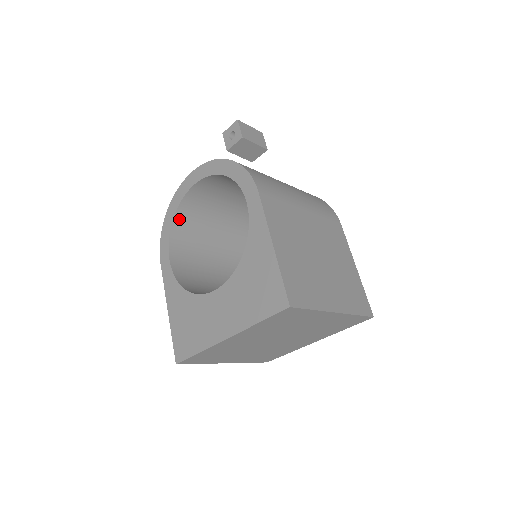
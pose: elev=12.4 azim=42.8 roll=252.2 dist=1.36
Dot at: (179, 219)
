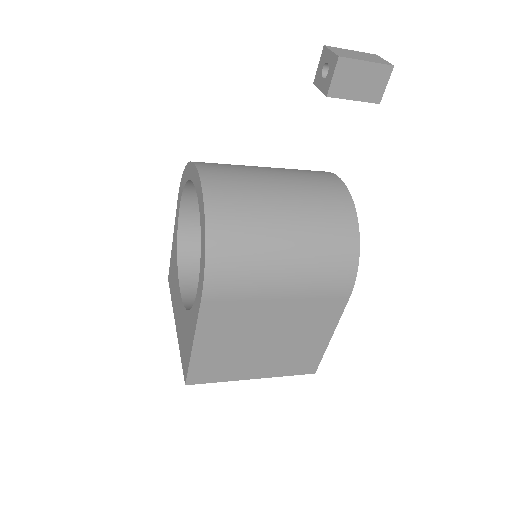
Dot at: occluded
